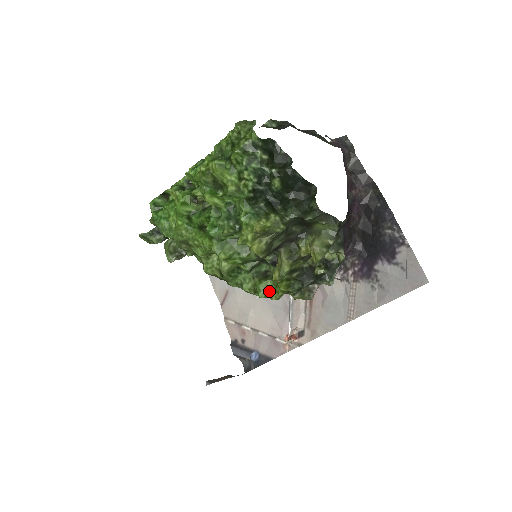
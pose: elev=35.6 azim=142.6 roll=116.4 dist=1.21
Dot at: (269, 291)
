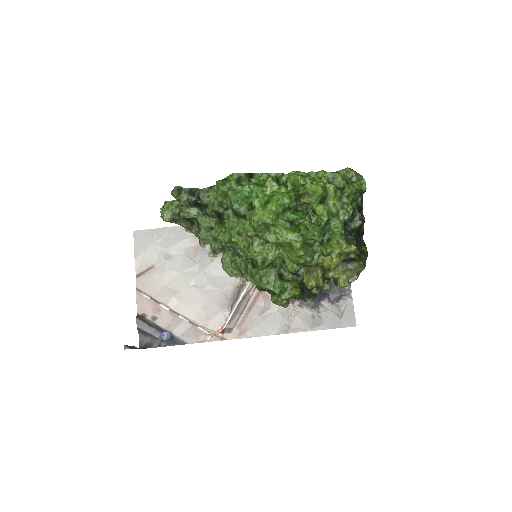
Dot at: (283, 290)
